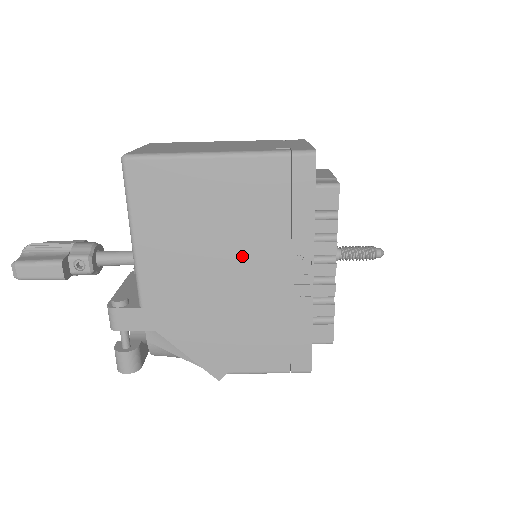
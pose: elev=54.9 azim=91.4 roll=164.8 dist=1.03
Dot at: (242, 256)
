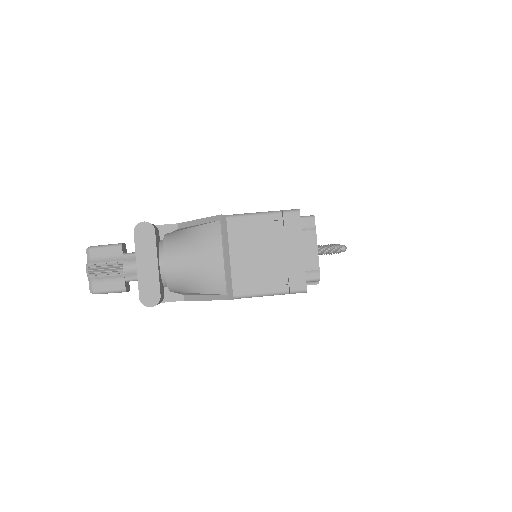
Dot at: occluded
